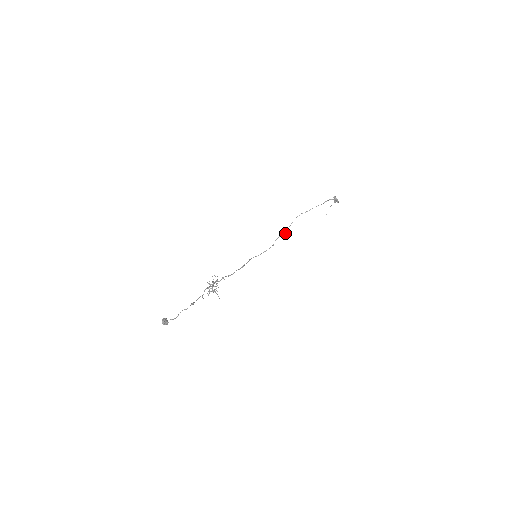
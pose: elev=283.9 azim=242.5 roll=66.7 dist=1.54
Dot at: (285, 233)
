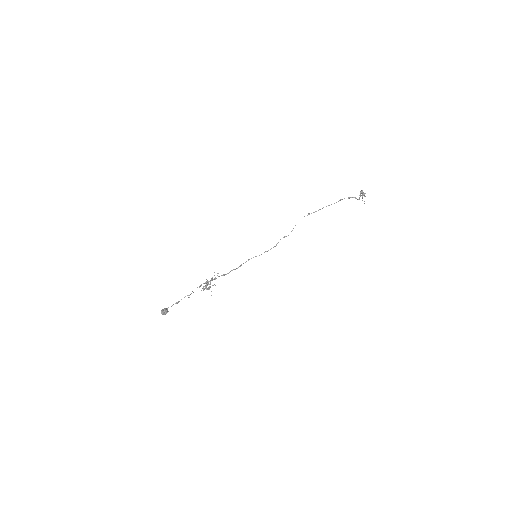
Dot at: occluded
